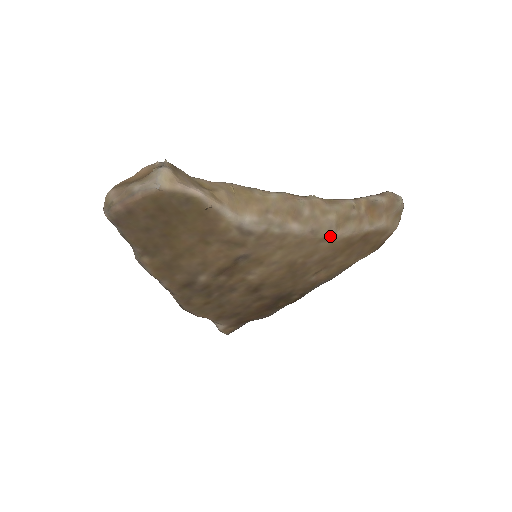
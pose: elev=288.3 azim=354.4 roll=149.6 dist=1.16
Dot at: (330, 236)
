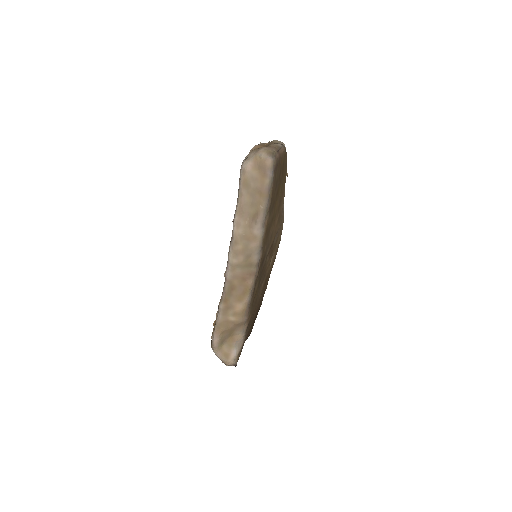
Dot at: occluded
